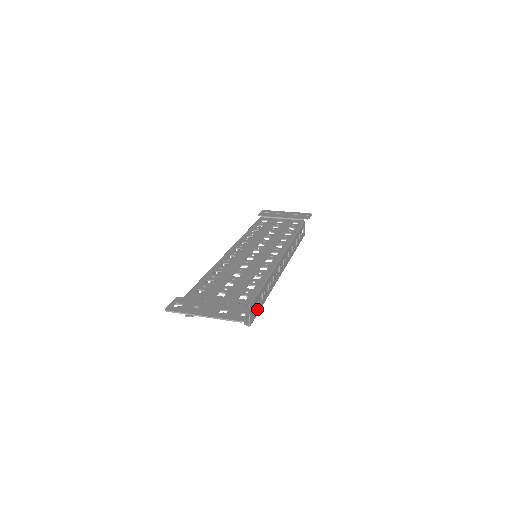
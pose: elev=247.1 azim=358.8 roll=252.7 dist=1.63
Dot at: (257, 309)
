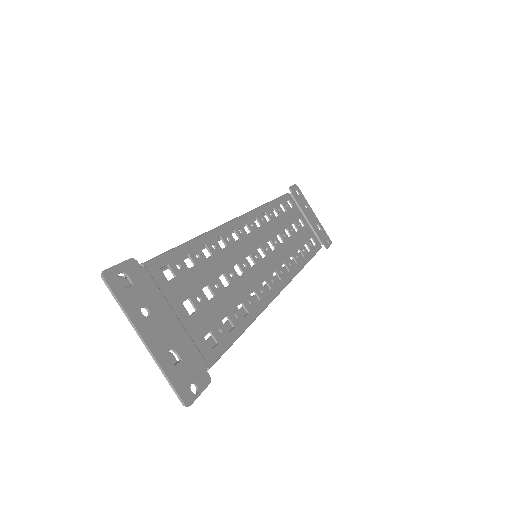
Dot at: occluded
